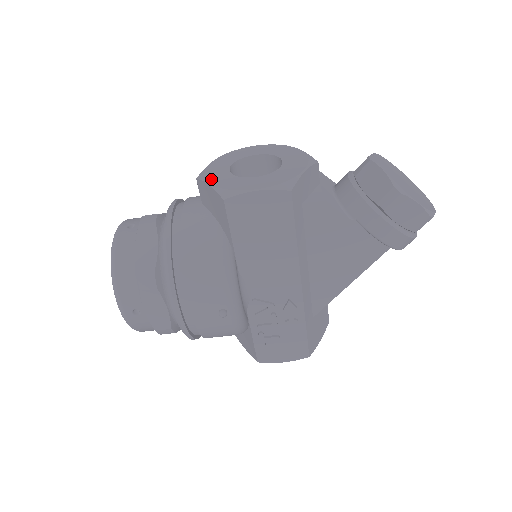
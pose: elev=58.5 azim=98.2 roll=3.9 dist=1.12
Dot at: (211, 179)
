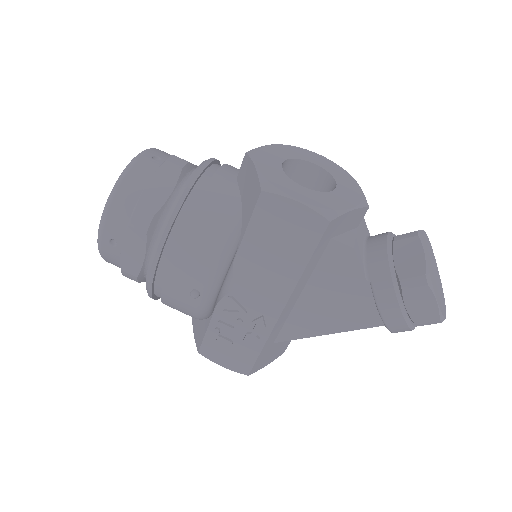
Dot at: (260, 162)
